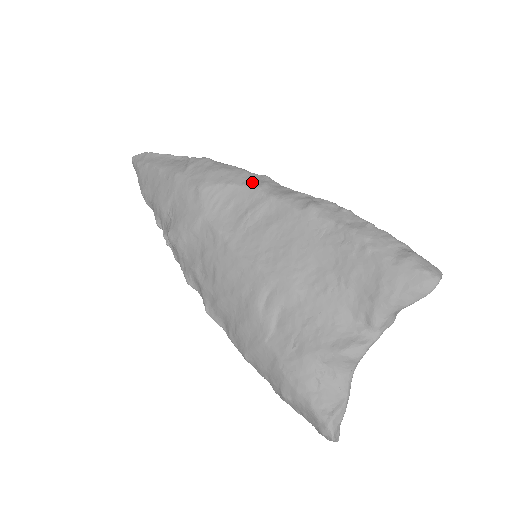
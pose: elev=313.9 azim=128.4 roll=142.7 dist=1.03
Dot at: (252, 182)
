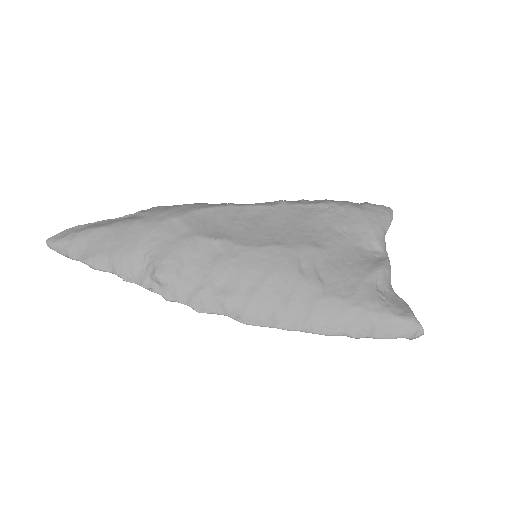
Dot at: (220, 204)
